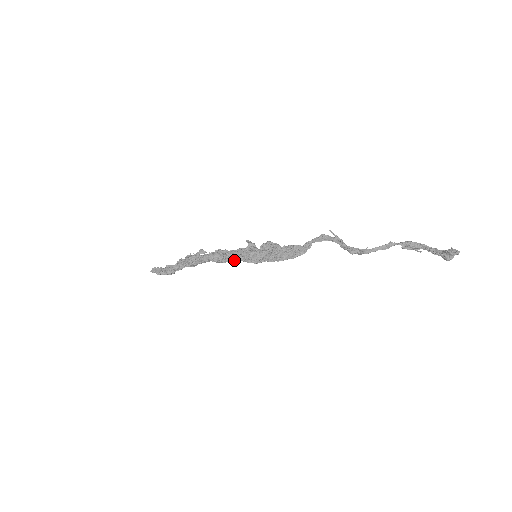
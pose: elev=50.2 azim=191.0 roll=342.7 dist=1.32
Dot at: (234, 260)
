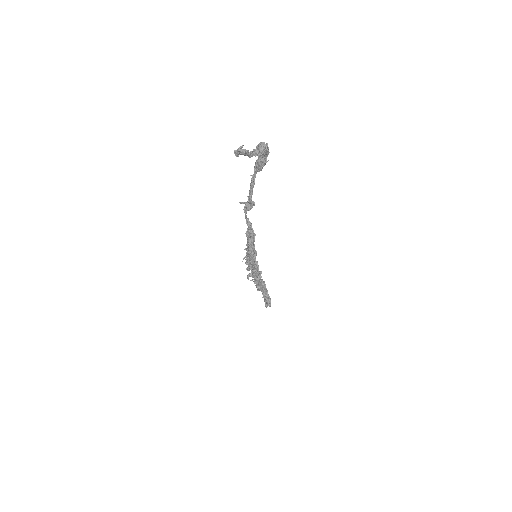
Dot at: (255, 269)
